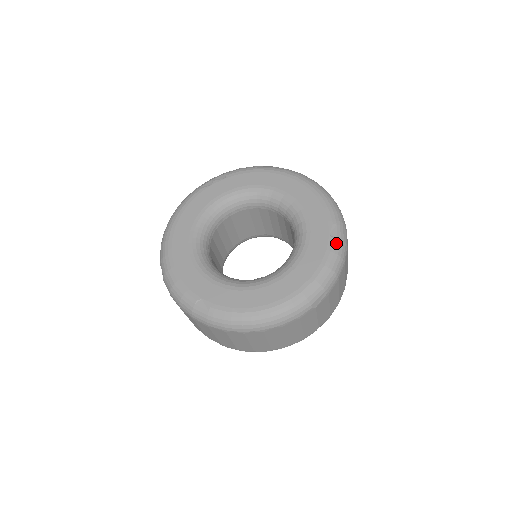
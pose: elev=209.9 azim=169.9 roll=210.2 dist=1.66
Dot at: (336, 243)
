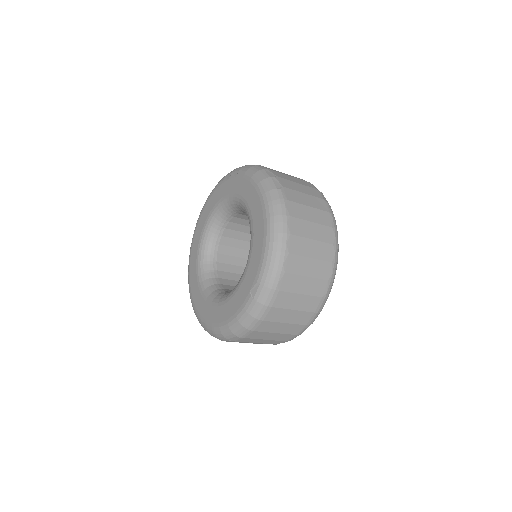
Dot at: (251, 302)
